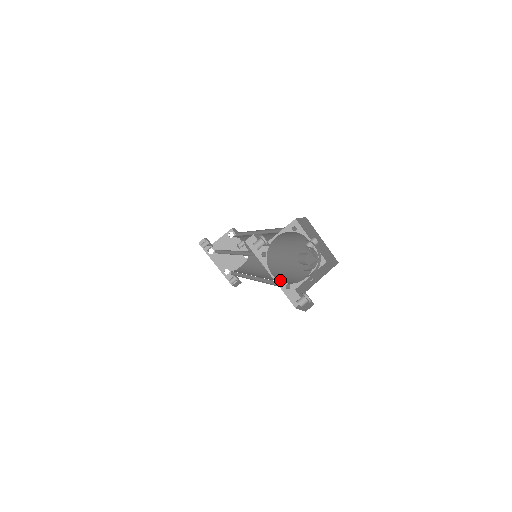
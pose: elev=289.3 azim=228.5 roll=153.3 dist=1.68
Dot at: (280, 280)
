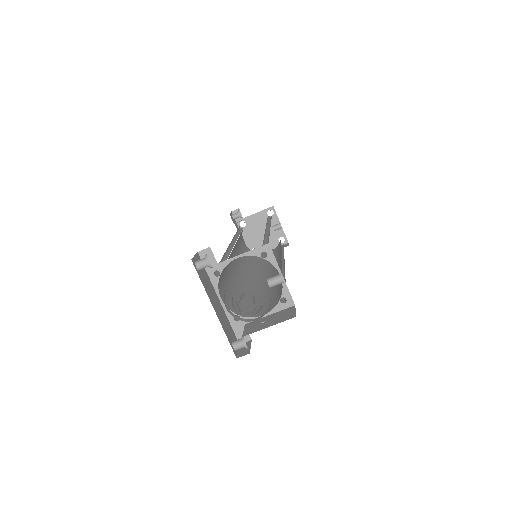
Dot at: (248, 301)
